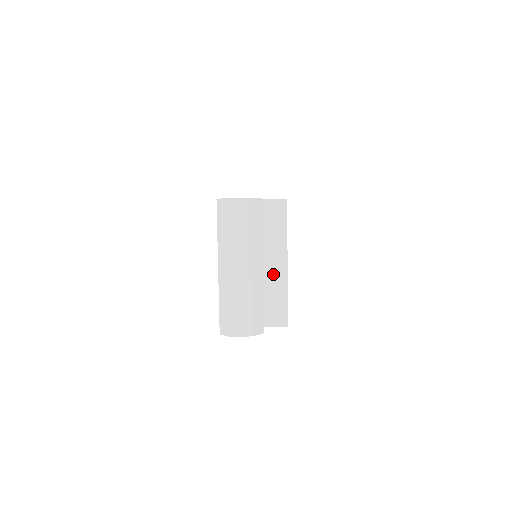
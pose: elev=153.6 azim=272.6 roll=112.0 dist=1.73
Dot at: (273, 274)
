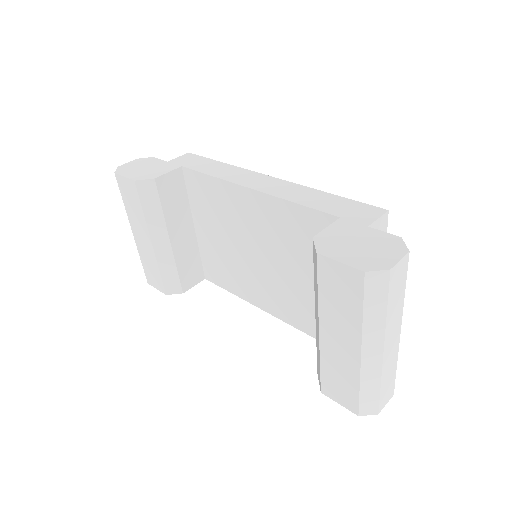
Dot at: occluded
